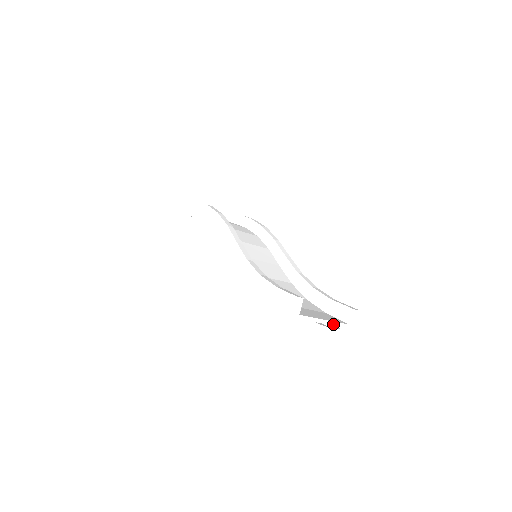
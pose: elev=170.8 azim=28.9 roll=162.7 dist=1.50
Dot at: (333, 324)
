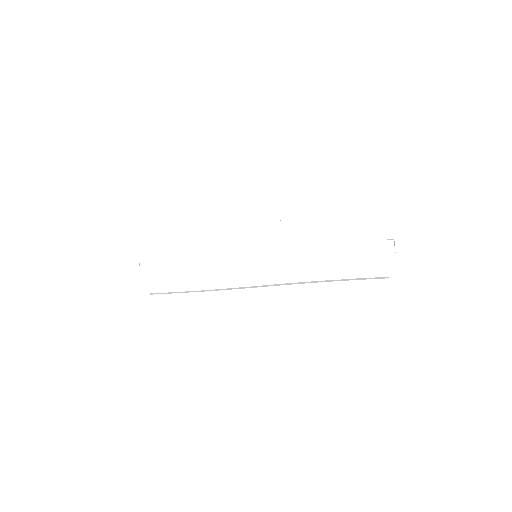
Dot at: (387, 252)
